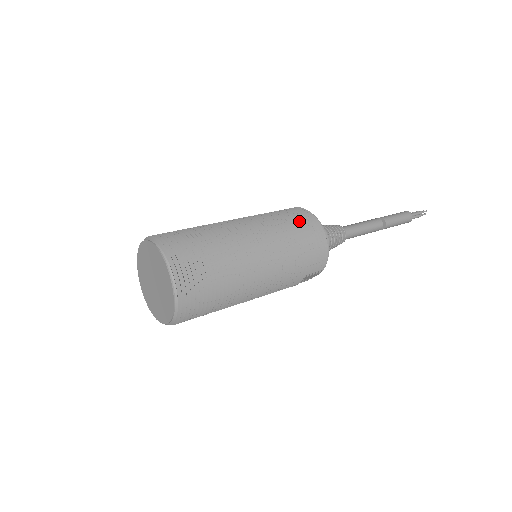
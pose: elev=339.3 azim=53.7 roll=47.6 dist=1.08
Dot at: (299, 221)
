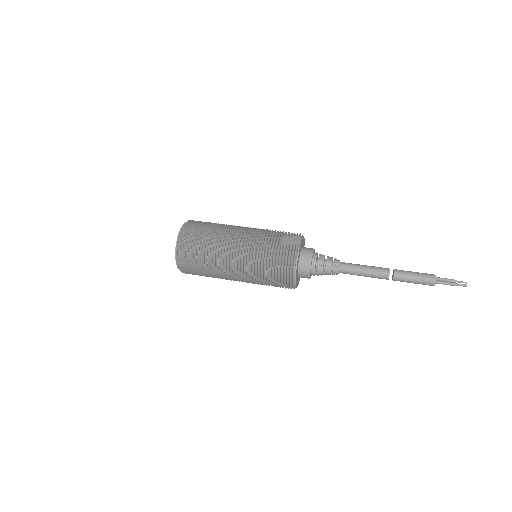
Dot at: (278, 270)
